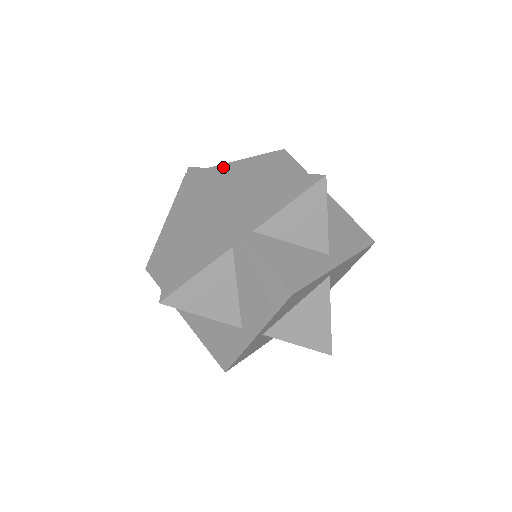
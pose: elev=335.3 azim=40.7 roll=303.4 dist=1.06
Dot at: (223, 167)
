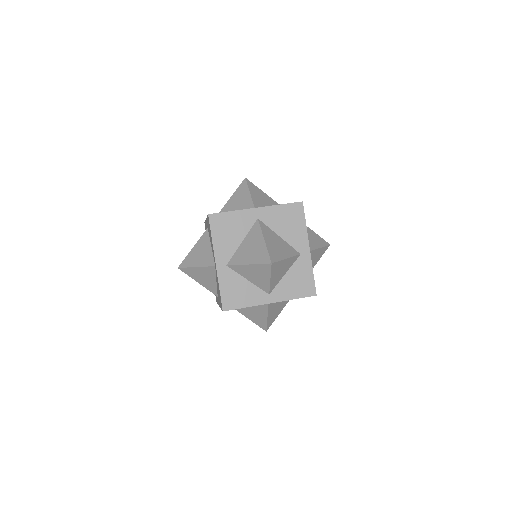
Dot at: (238, 213)
